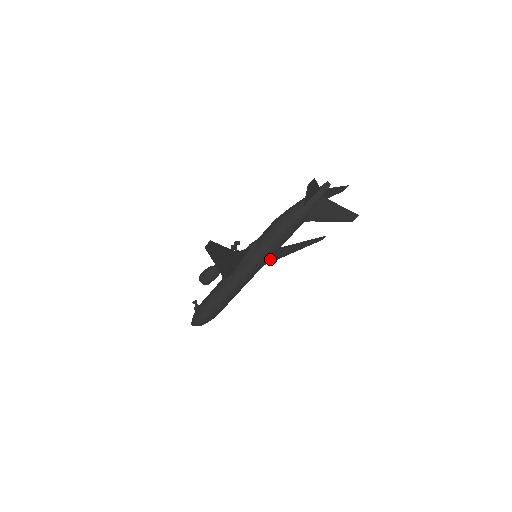
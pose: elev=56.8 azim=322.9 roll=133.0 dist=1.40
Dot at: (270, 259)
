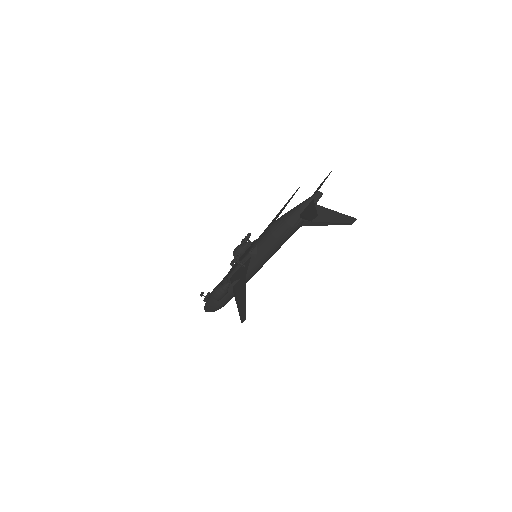
Dot at: occluded
